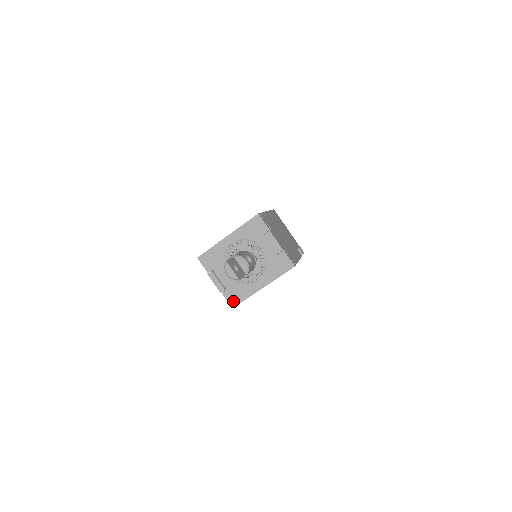
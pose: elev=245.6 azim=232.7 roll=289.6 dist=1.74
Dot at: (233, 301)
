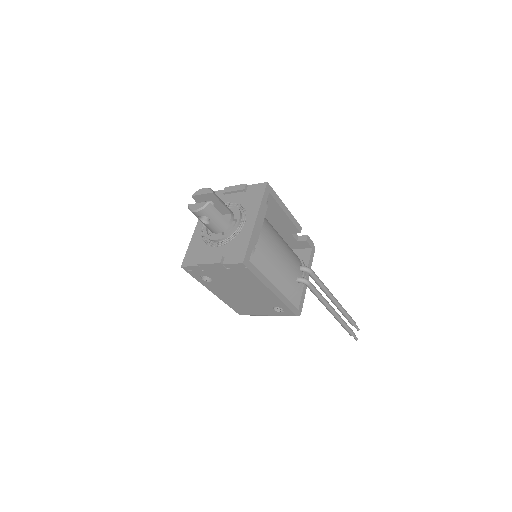
Dot at: (238, 258)
